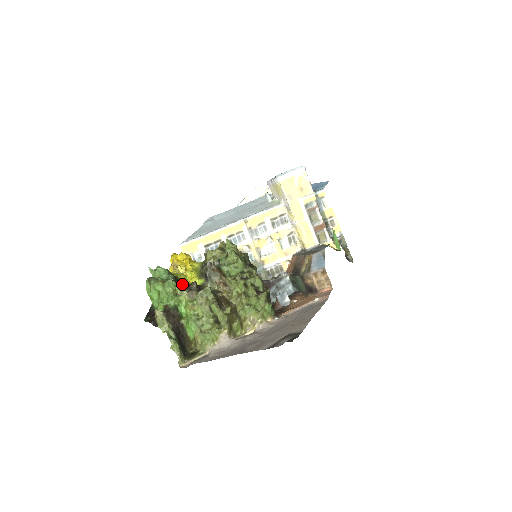
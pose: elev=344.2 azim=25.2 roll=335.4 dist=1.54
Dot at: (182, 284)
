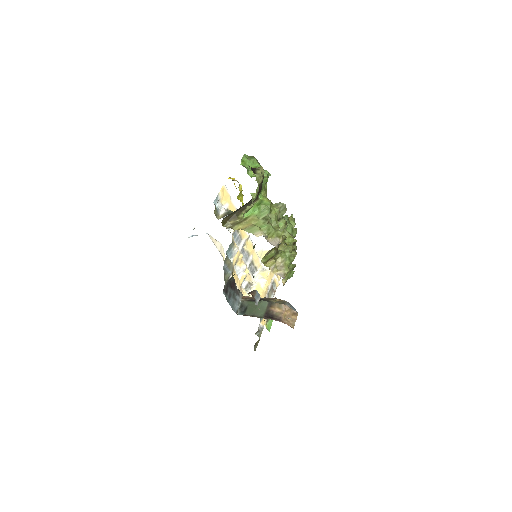
Dot at: occluded
